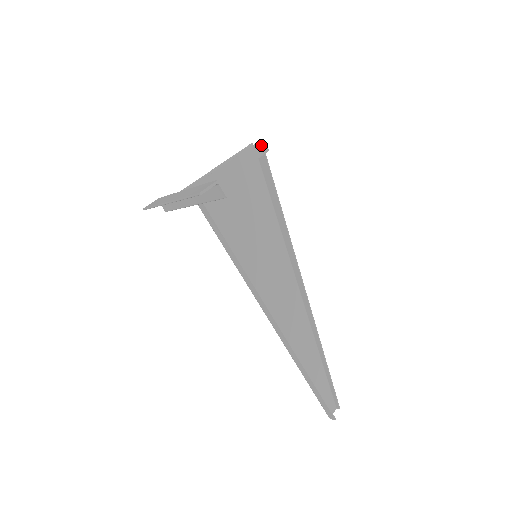
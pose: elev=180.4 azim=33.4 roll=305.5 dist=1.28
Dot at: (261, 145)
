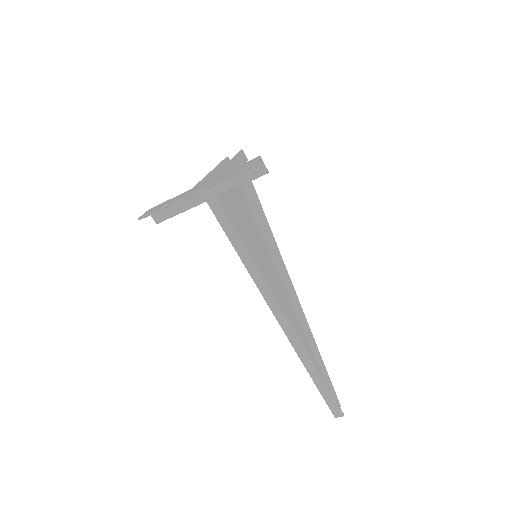
Dot at: (242, 154)
